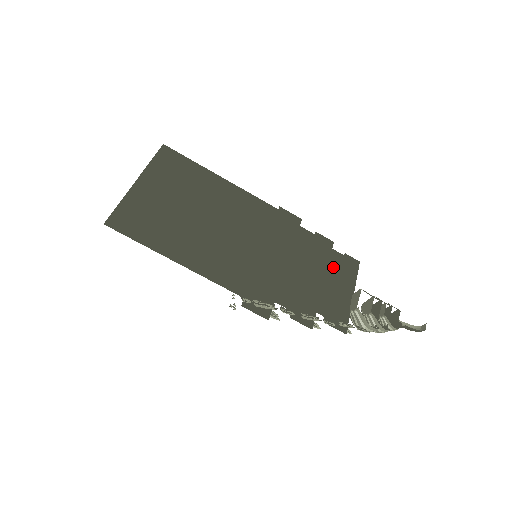
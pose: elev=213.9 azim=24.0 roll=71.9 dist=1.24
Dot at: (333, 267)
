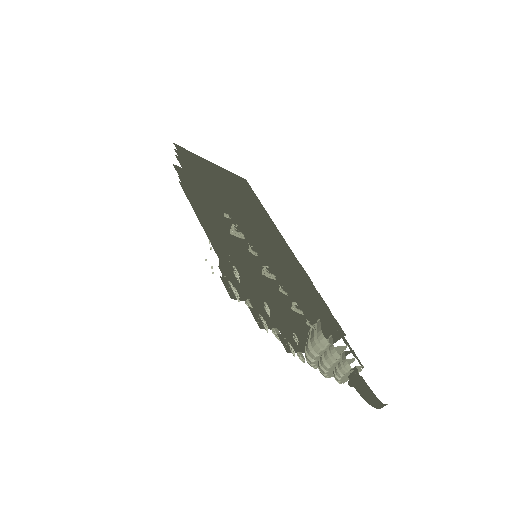
Dot at: (317, 307)
